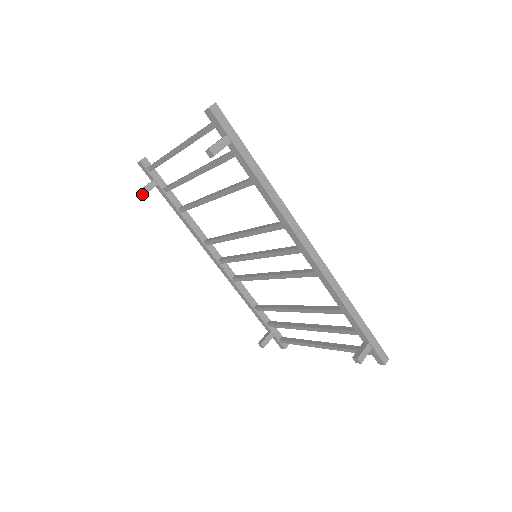
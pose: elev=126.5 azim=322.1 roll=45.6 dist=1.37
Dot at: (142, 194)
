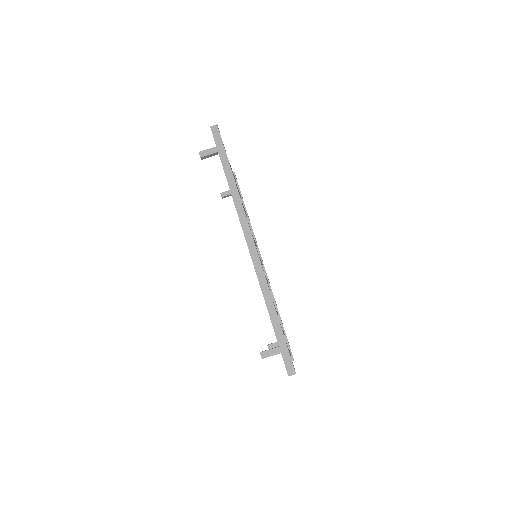
Dot at: (221, 196)
